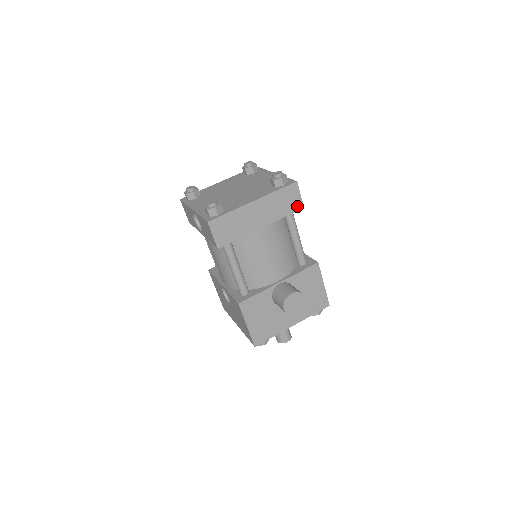
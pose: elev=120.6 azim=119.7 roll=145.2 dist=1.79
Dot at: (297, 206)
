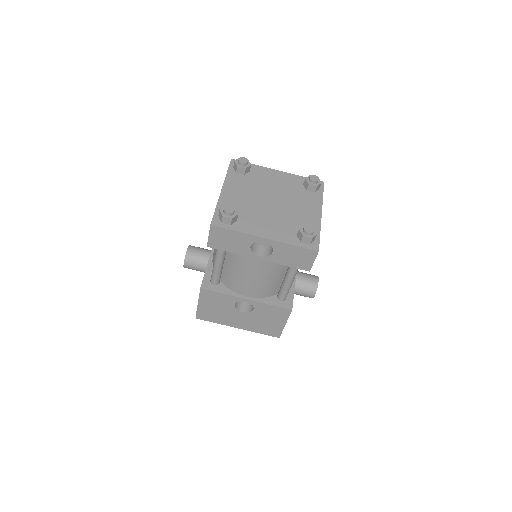
Dot at: occluded
